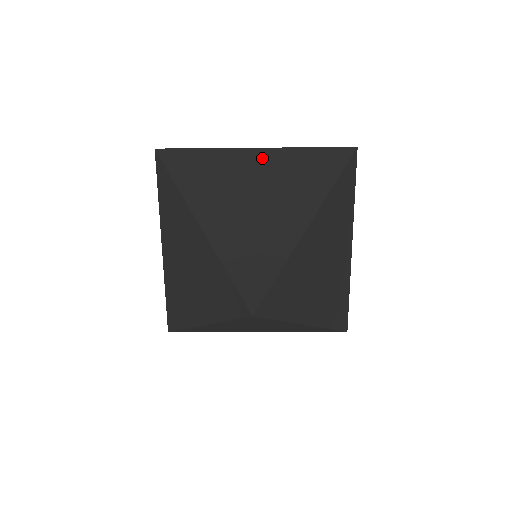
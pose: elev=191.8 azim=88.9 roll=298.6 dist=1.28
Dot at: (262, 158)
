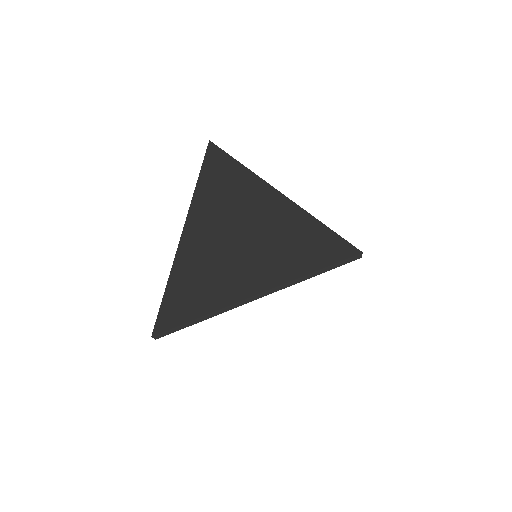
Dot at: occluded
